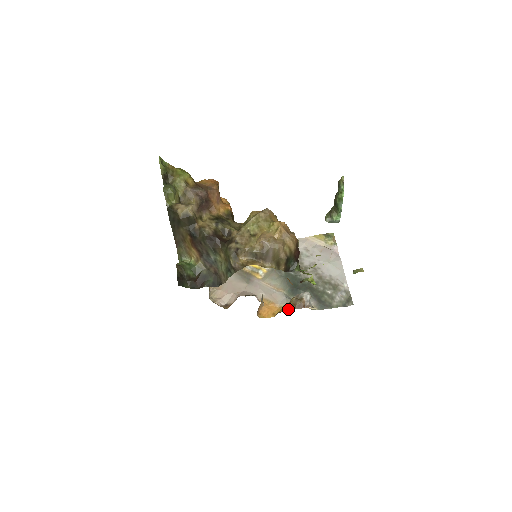
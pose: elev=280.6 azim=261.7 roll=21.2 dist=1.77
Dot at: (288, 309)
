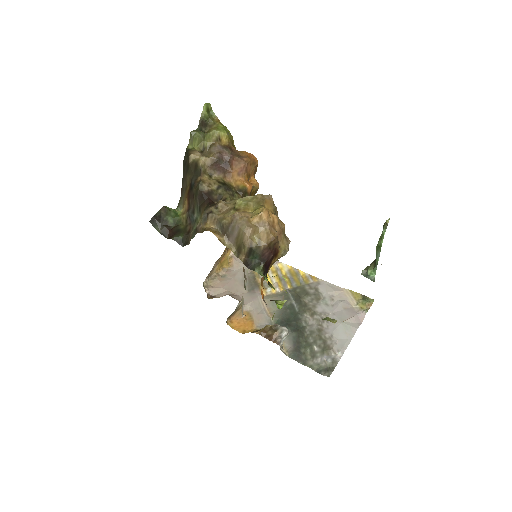
Dot at: (256, 332)
